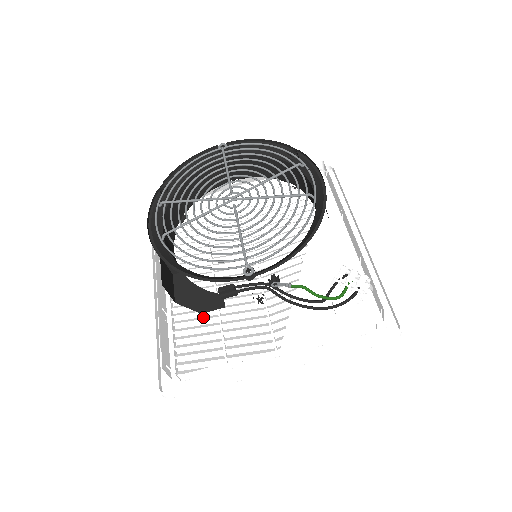
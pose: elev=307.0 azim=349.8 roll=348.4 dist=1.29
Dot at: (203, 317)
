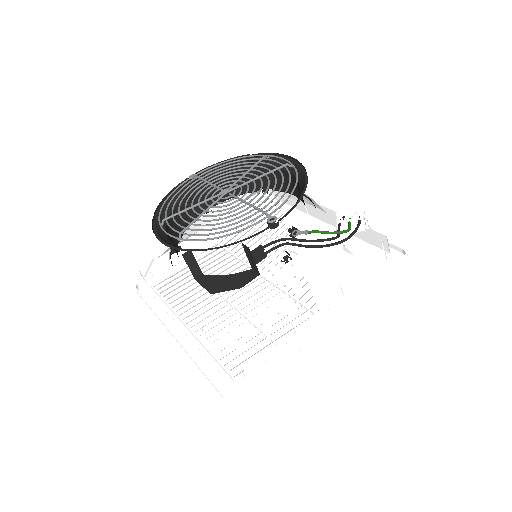
Dot at: (232, 328)
